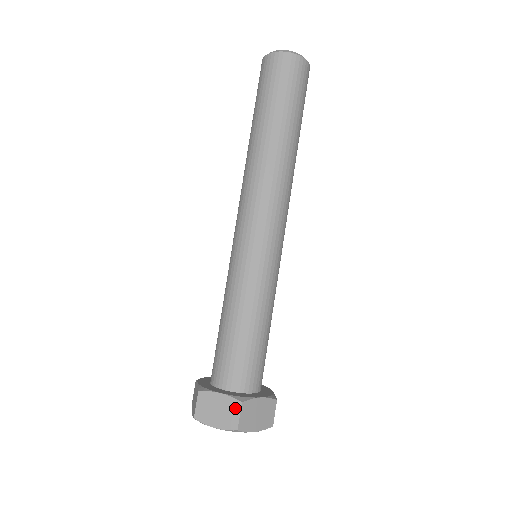
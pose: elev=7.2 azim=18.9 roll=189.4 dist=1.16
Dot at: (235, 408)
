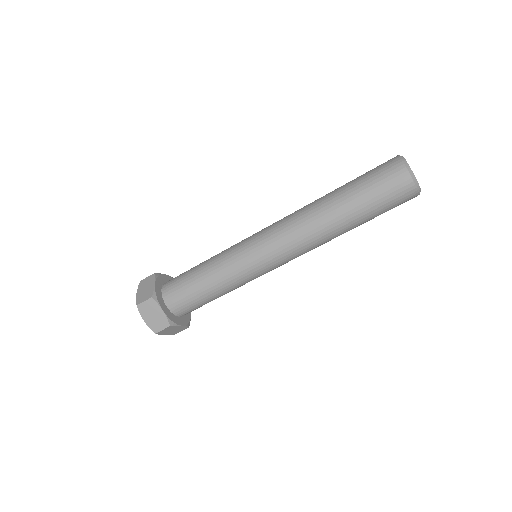
Dot at: (164, 325)
